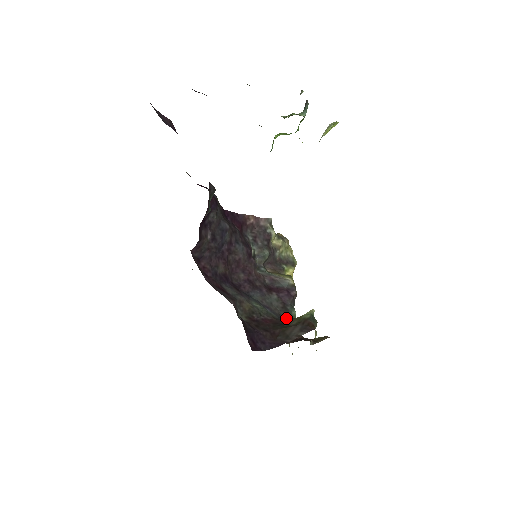
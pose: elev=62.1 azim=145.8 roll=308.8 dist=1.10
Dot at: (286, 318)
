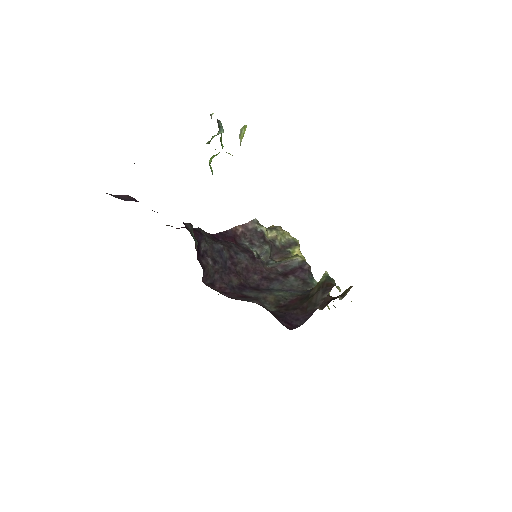
Dot at: (309, 290)
